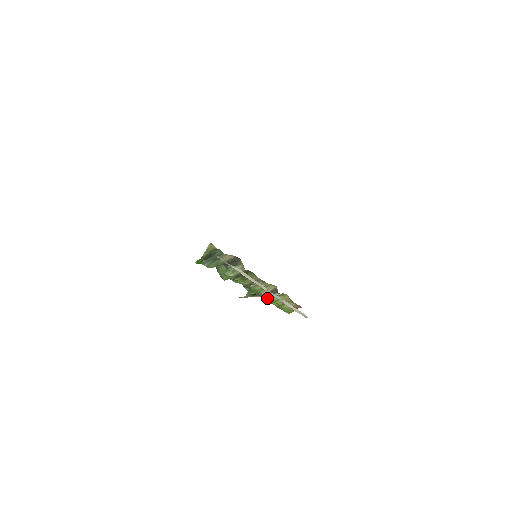
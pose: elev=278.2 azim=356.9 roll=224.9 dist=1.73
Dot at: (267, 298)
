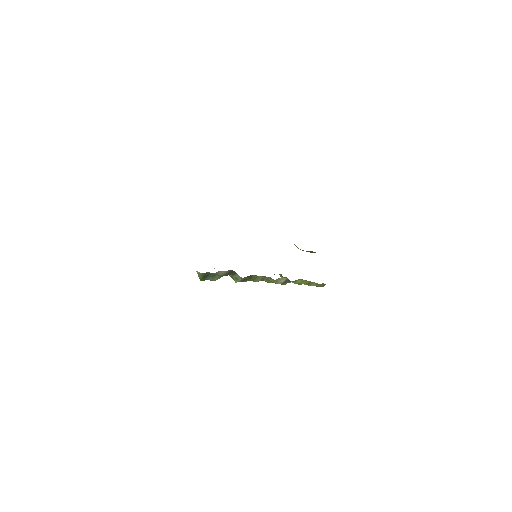
Dot at: occluded
